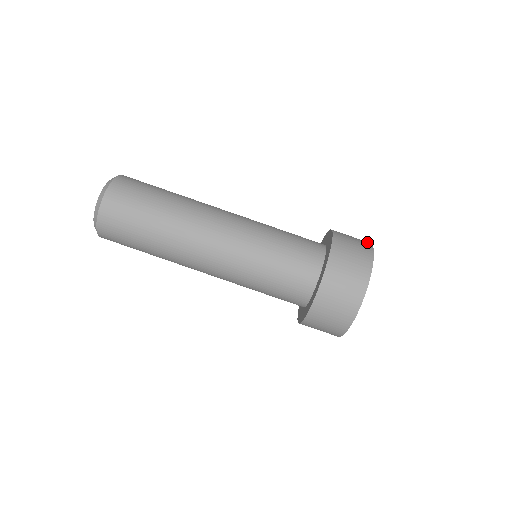
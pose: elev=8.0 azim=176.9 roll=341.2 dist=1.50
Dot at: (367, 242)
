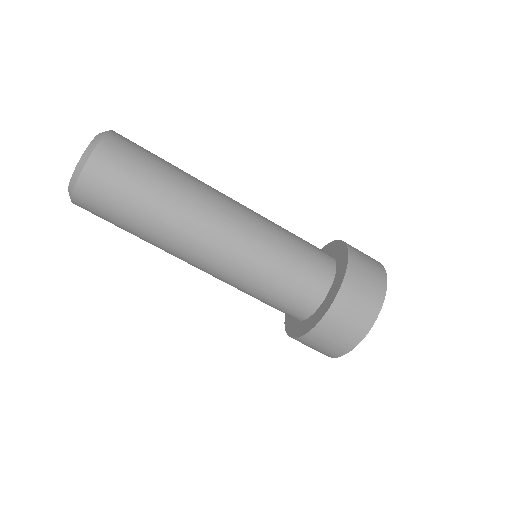
Dot at: occluded
